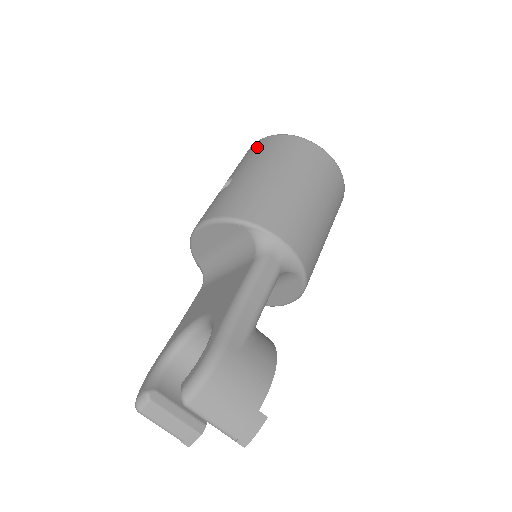
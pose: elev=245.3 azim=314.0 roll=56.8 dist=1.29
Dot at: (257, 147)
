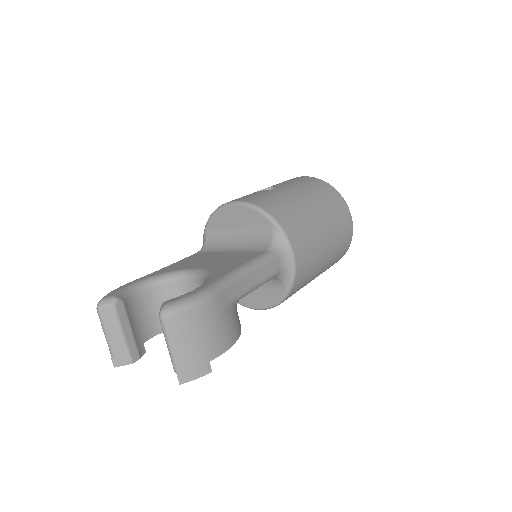
Dot at: (304, 179)
